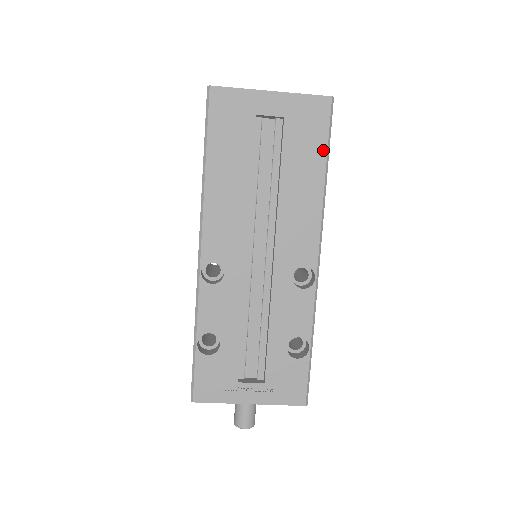
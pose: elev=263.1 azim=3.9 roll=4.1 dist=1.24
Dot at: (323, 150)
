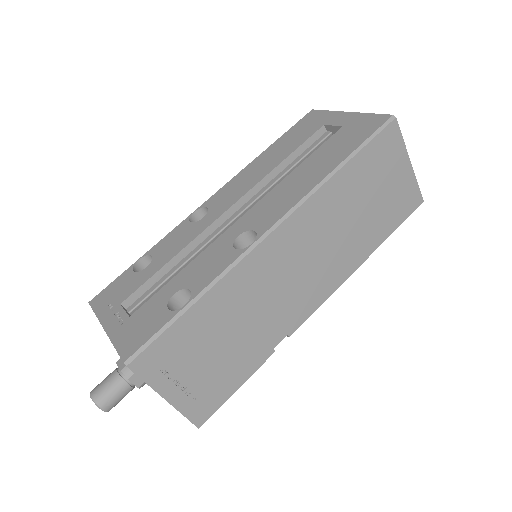
Dot at: (352, 149)
